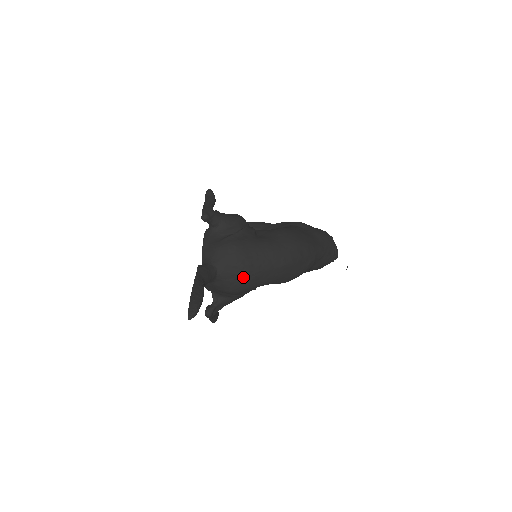
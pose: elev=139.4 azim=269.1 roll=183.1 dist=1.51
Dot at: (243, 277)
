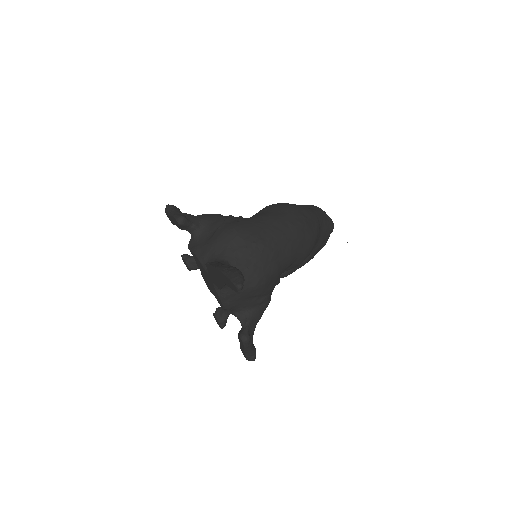
Dot at: (262, 258)
